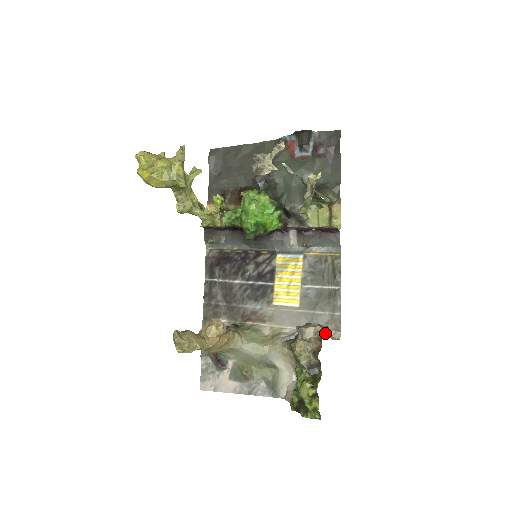
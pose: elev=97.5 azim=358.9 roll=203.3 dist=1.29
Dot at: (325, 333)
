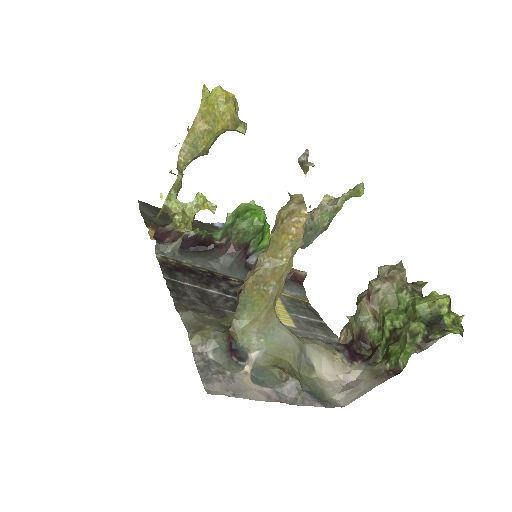
Dot at: occluded
